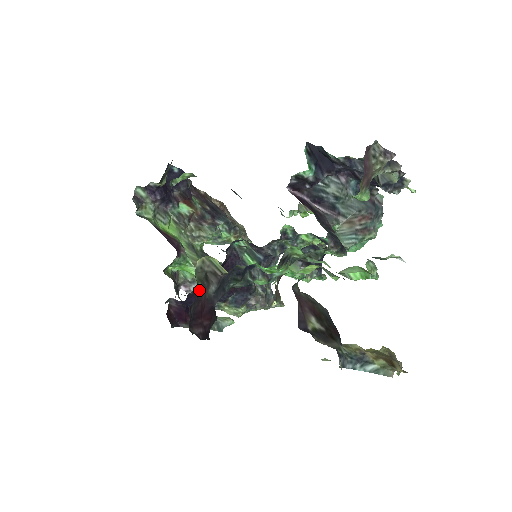
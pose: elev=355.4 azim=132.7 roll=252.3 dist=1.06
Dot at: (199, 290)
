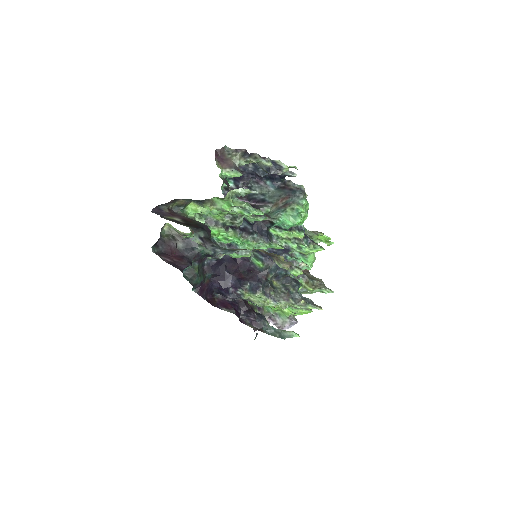
Dot at: (165, 240)
